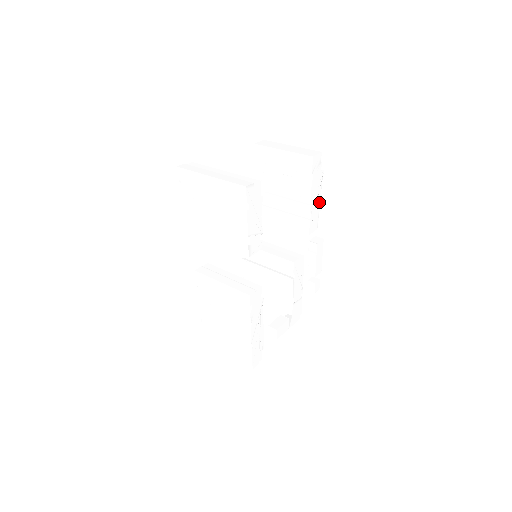
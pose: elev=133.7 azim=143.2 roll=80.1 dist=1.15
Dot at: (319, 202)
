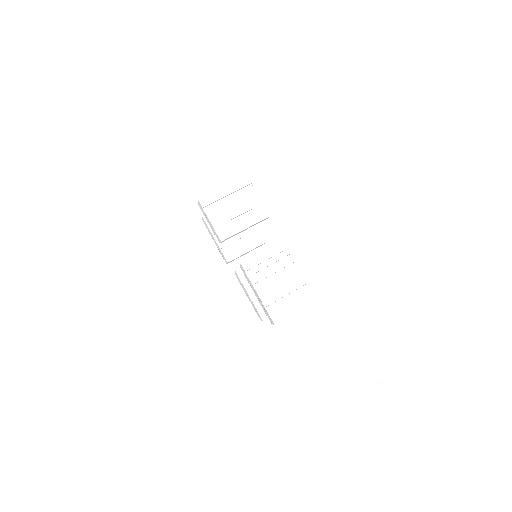
Dot at: occluded
